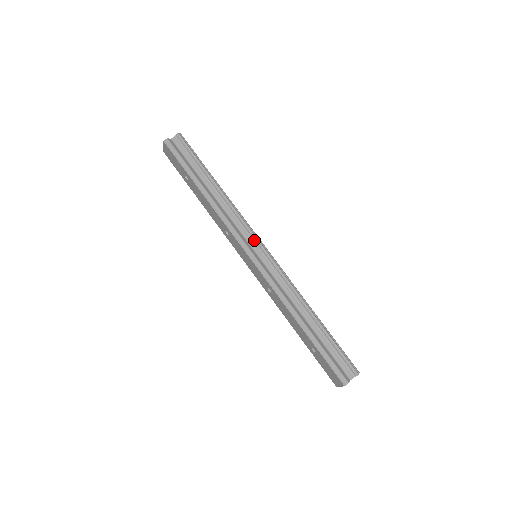
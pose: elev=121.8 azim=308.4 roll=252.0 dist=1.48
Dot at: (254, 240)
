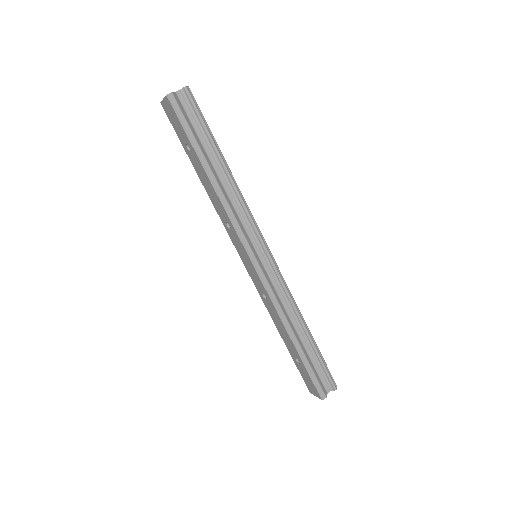
Dot at: (259, 241)
